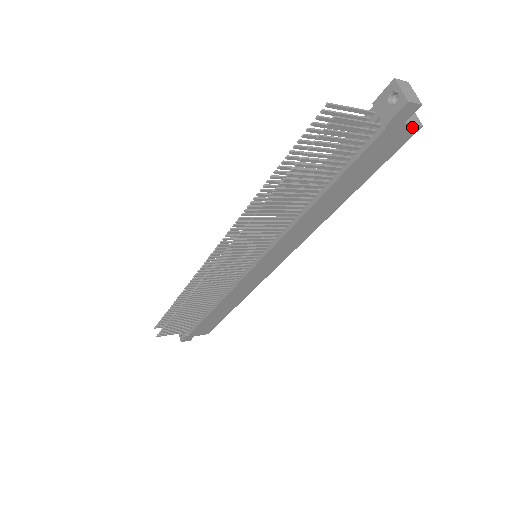
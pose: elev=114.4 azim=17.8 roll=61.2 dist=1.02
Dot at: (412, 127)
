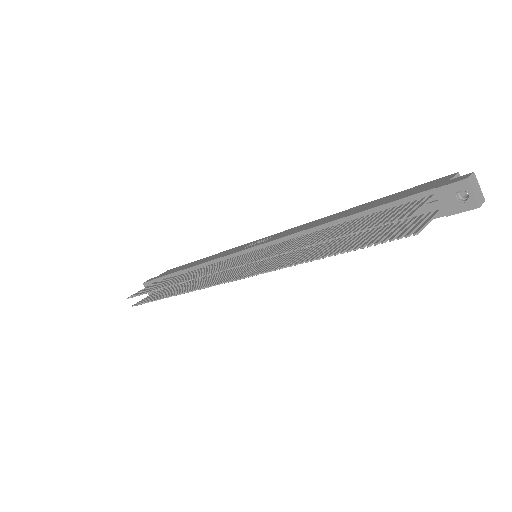
Dot at: occluded
